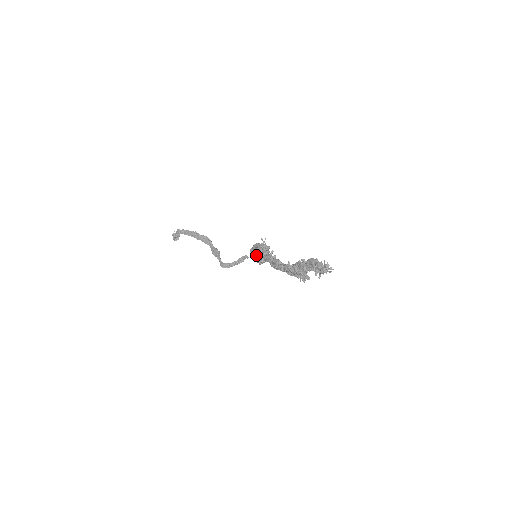
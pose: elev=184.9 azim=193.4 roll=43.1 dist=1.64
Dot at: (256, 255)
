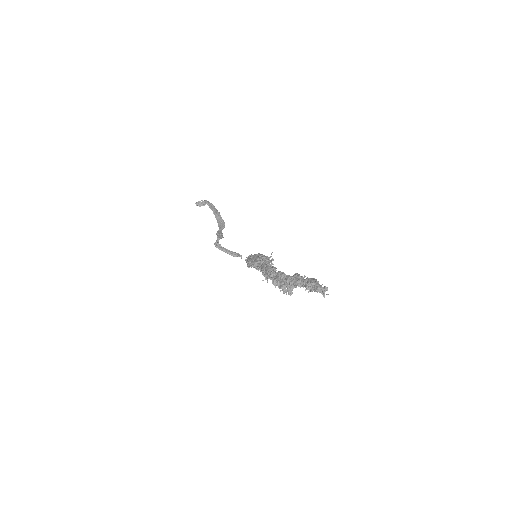
Dot at: (254, 258)
